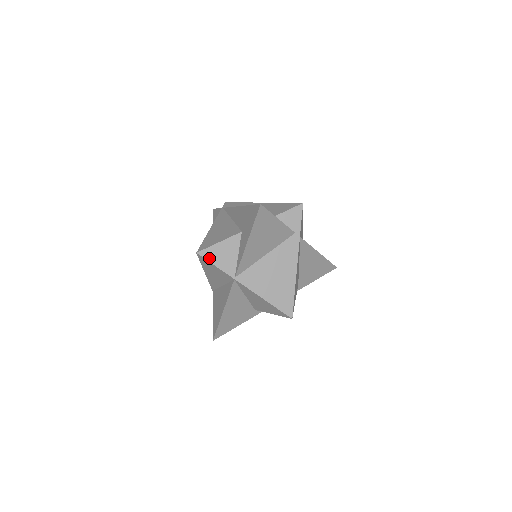
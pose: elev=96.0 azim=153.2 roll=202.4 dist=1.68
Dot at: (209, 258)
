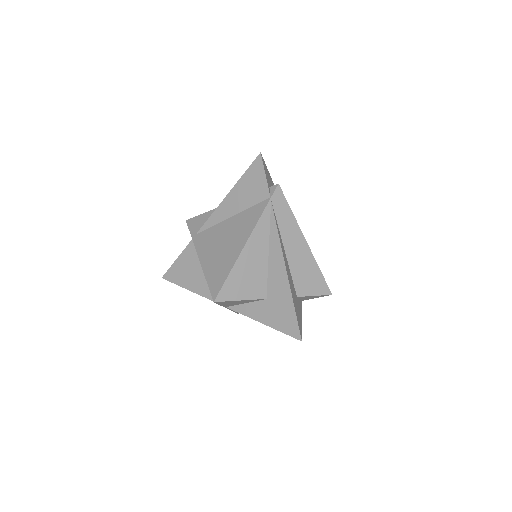
Dot at: (220, 303)
